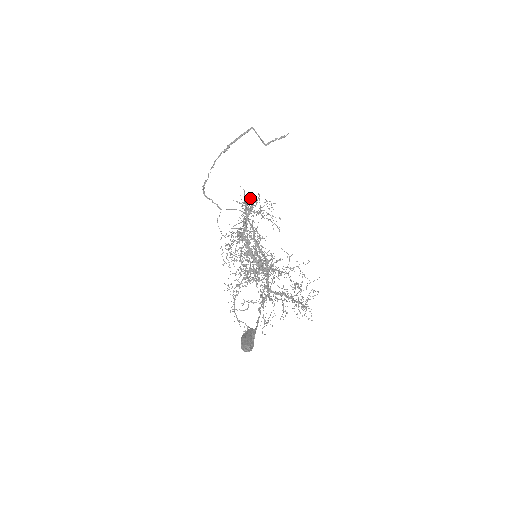
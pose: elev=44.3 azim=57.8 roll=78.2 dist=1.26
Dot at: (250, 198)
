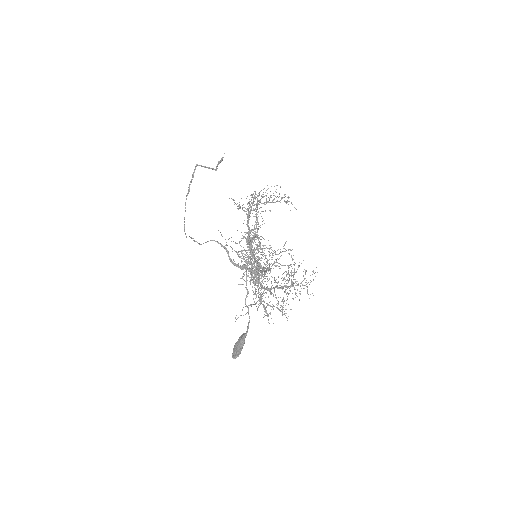
Dot at: occluded
